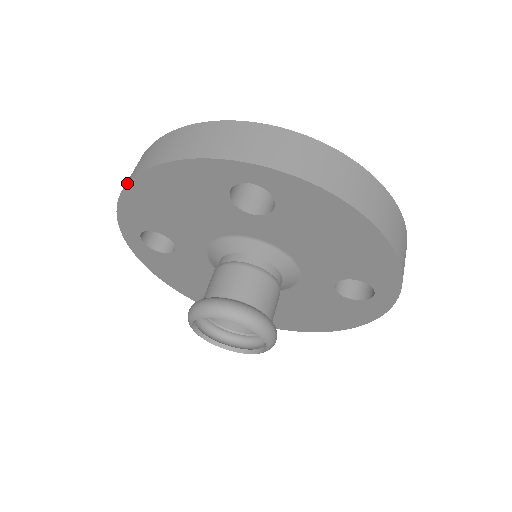
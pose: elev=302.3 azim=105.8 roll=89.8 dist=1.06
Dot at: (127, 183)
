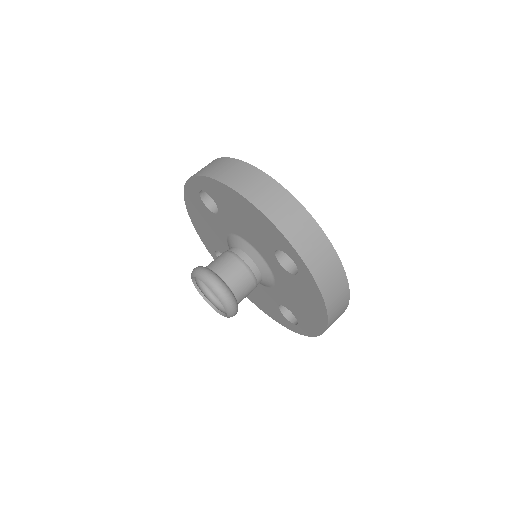
Dot at: (190, 217)
